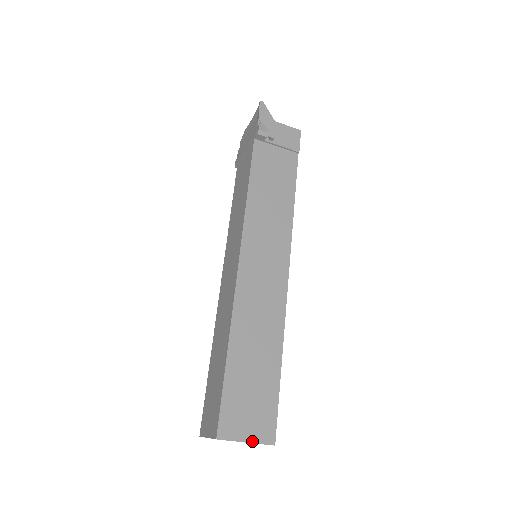
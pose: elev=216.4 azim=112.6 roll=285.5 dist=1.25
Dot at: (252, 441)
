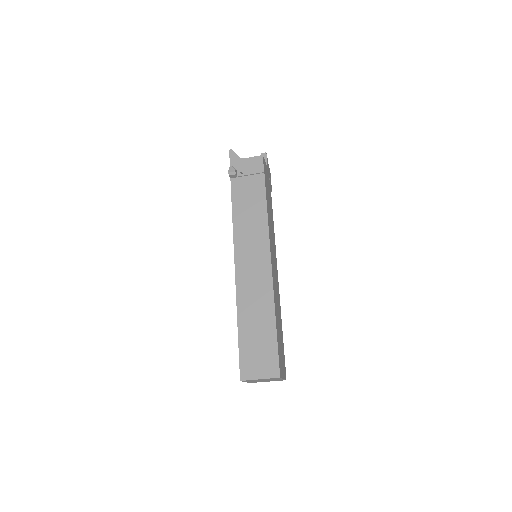
Dot at: (264, 378)
